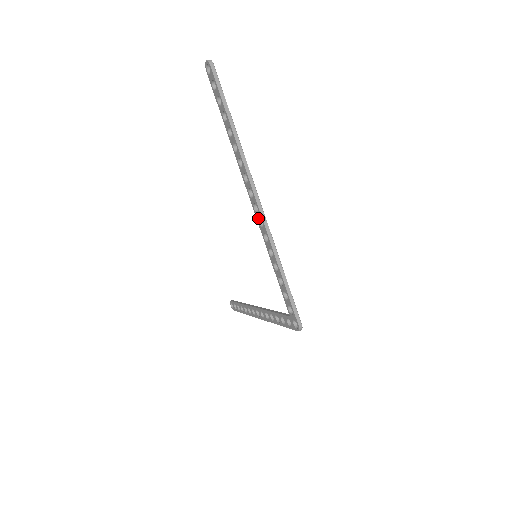
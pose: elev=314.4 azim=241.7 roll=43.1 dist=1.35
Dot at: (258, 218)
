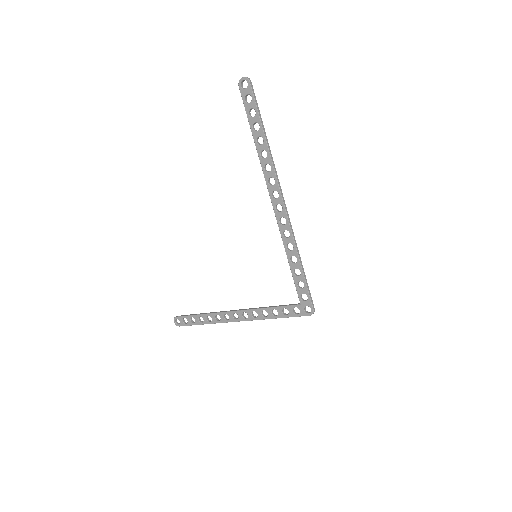
Dot at: (280, 217)
